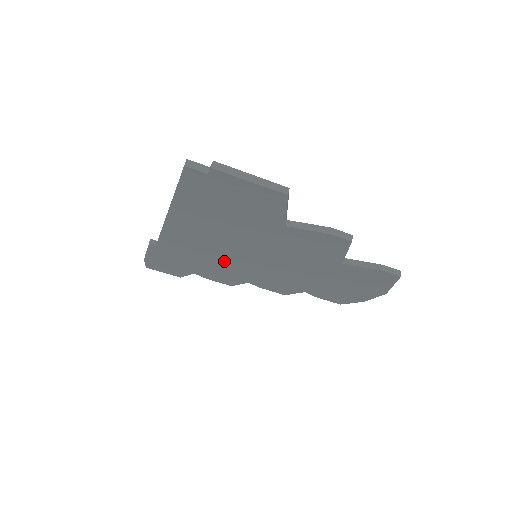
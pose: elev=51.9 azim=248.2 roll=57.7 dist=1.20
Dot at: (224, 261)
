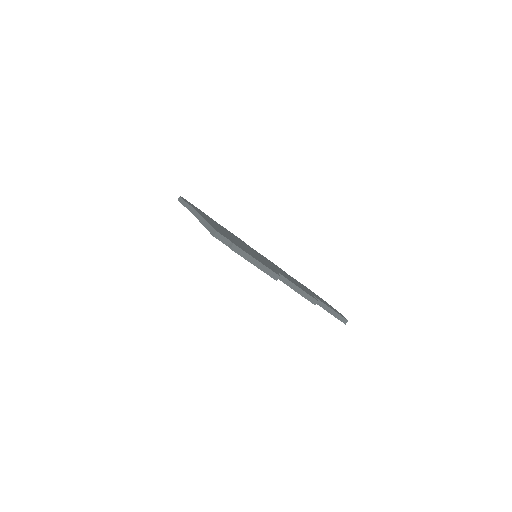
Dot at: occluded
